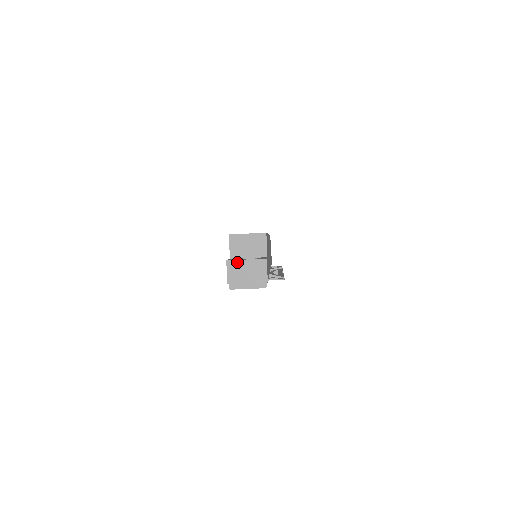
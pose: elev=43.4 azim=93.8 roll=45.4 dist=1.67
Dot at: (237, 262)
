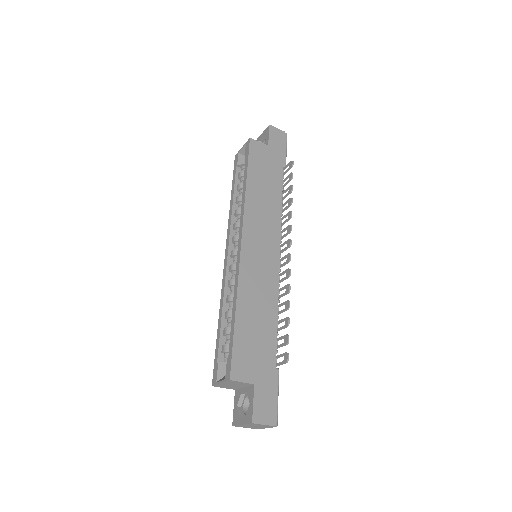
Dot at: (239, 426)
